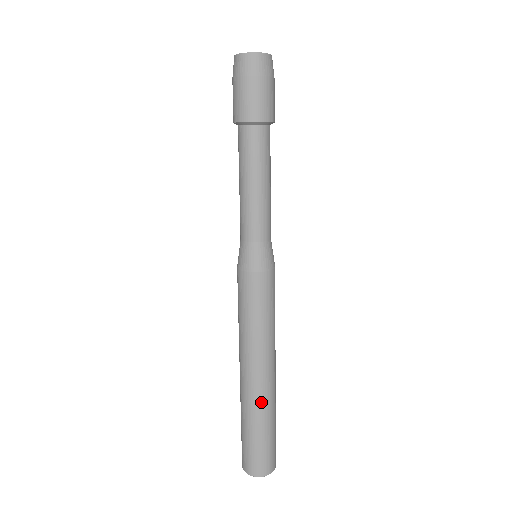
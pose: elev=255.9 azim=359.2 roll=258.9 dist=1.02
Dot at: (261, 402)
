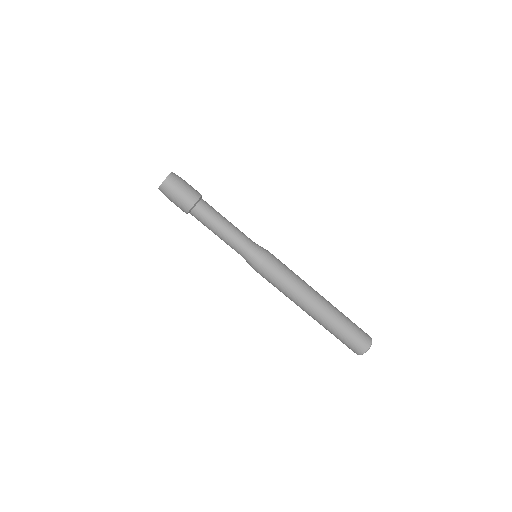
Dot at: (328, 316)
